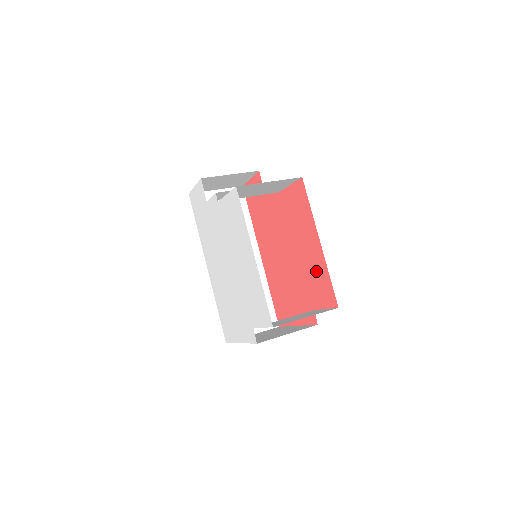
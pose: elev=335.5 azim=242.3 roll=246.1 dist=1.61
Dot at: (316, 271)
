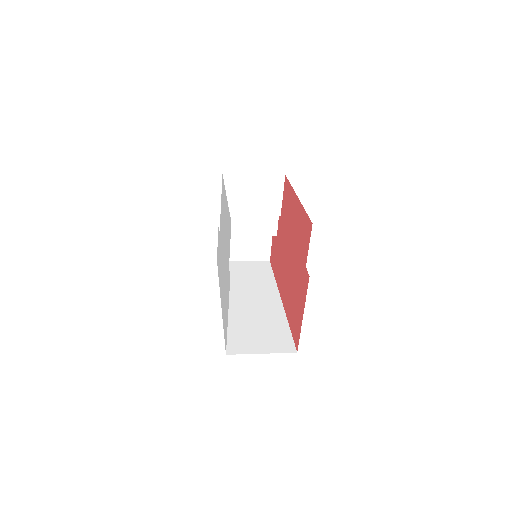
Dot at: (300, 226)
